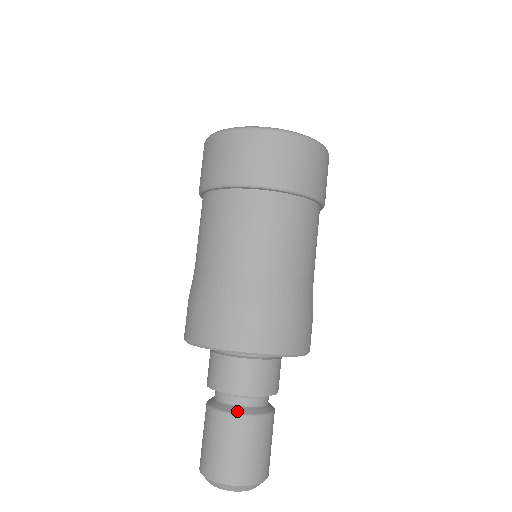
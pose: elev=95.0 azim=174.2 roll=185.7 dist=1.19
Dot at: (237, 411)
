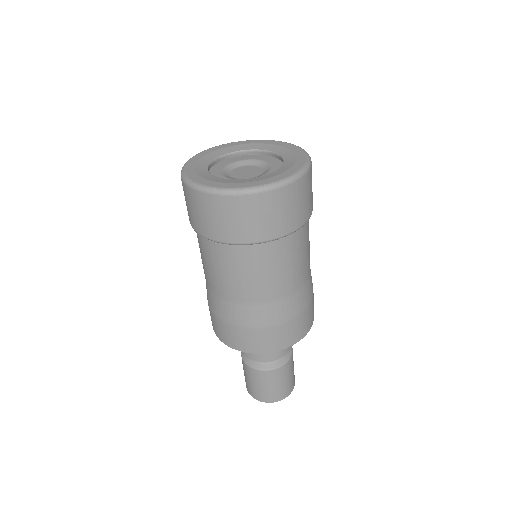
Dot at: (268, 368)
